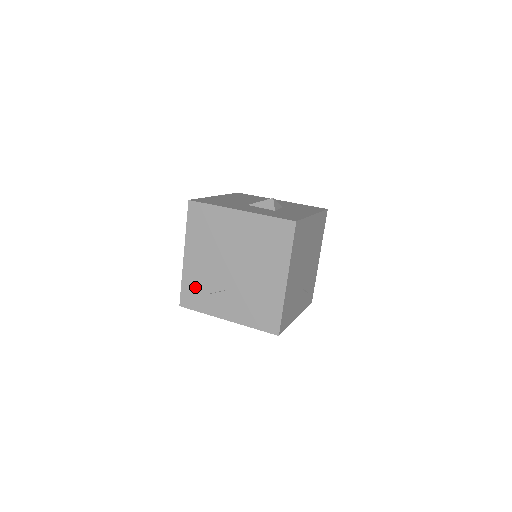
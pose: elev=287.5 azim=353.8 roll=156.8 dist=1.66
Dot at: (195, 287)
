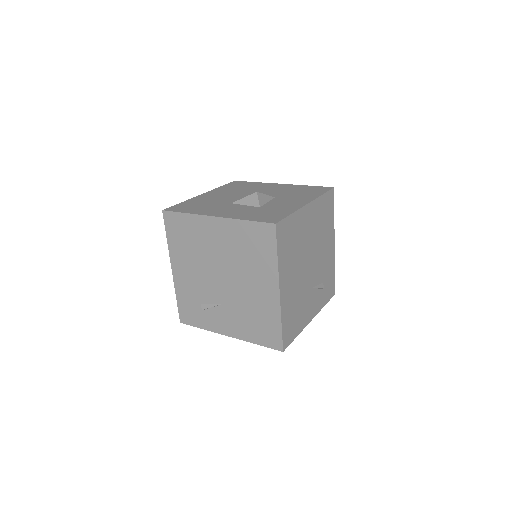
Dot at: (190, 303)
